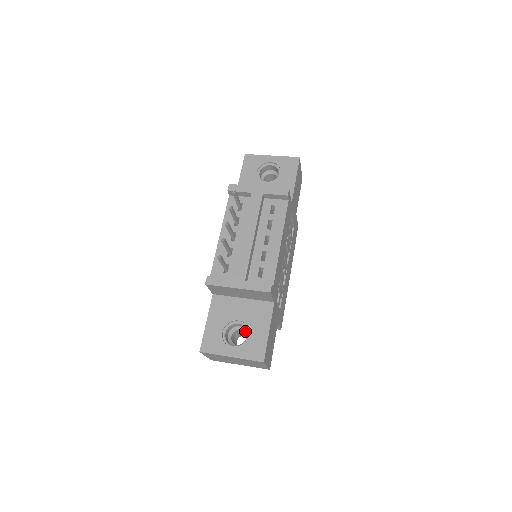
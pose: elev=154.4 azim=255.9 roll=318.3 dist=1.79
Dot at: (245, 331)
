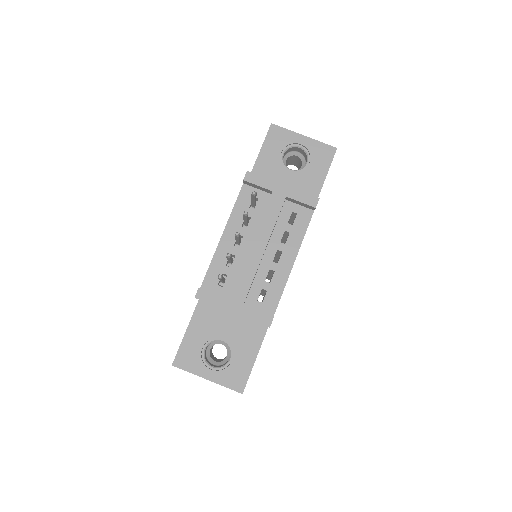
Dot at: (227, 348)
